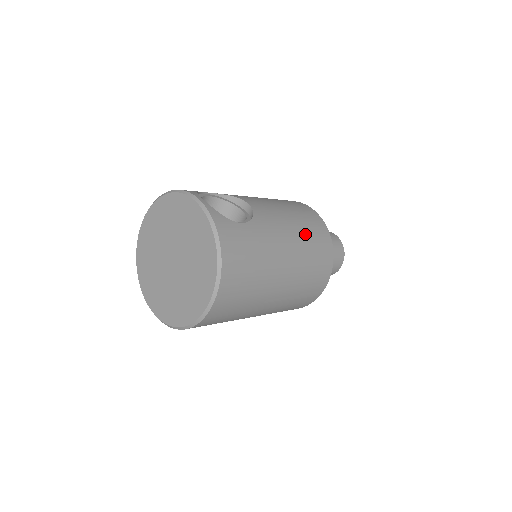
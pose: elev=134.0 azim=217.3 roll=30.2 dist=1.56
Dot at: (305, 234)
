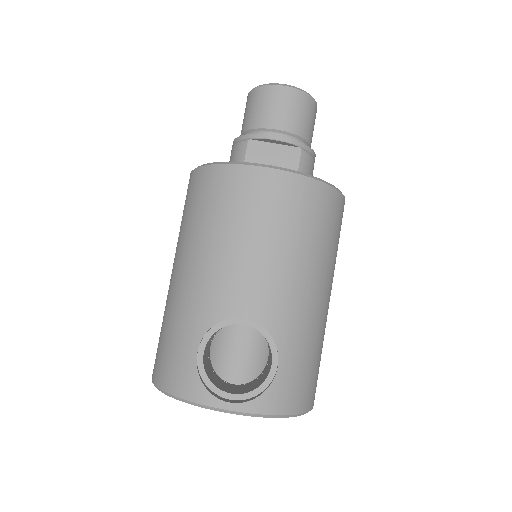
Dot at: (310, 243)
